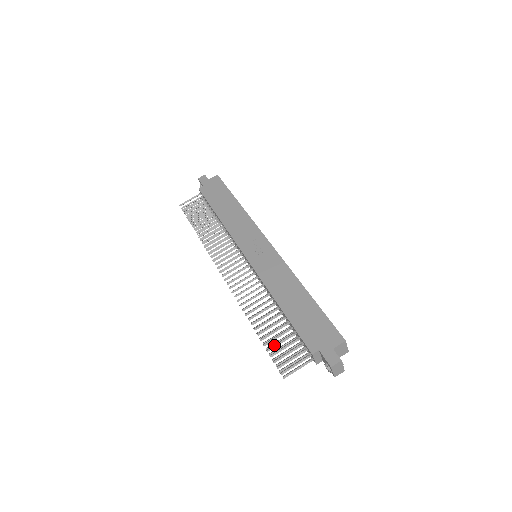
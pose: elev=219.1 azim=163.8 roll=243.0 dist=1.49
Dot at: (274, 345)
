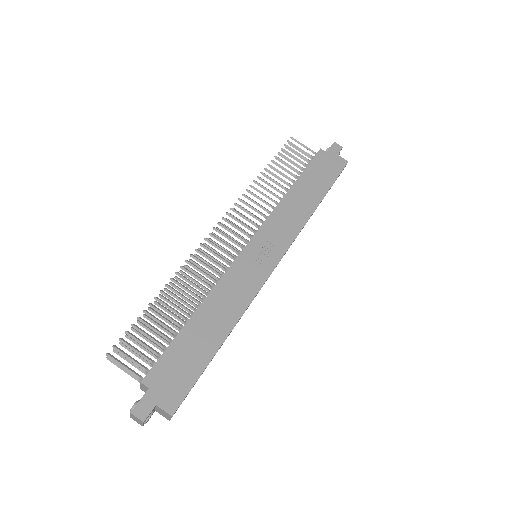
Dot at: (141, 330)
